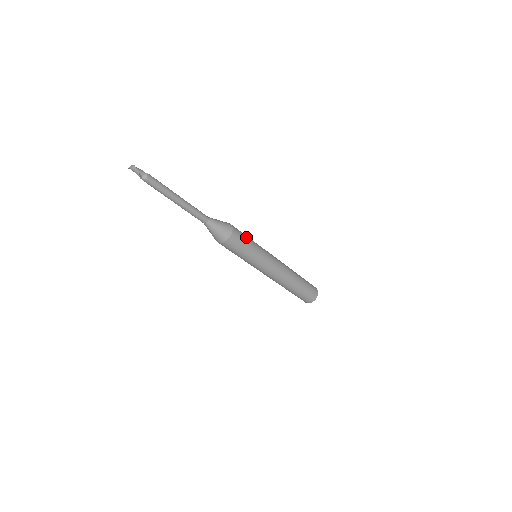
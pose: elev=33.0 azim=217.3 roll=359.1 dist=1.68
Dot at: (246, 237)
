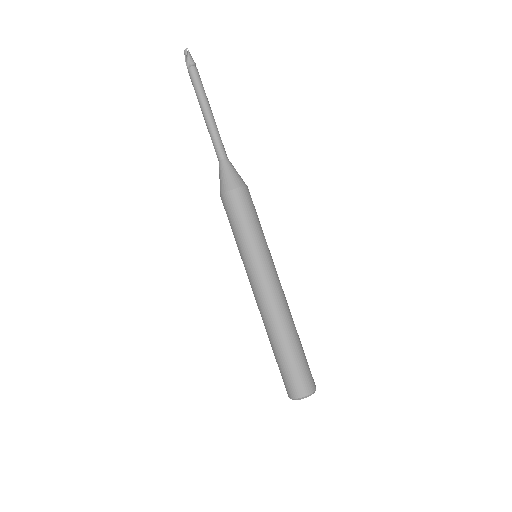
Dot at: (253, 214)
